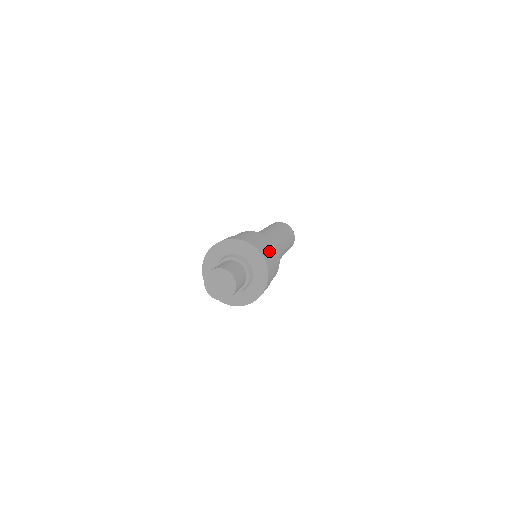
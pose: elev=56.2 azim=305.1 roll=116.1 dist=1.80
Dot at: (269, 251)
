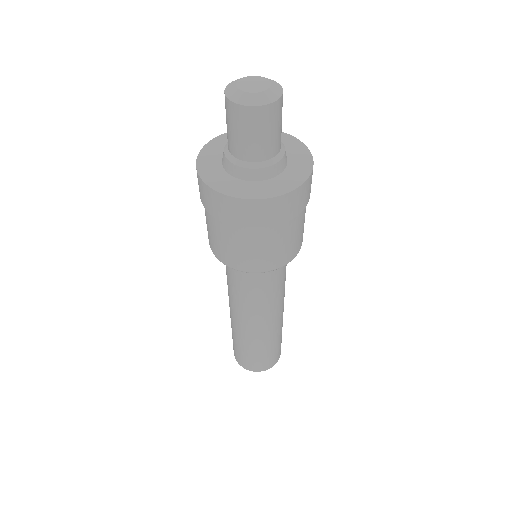
Dot at: occluded
